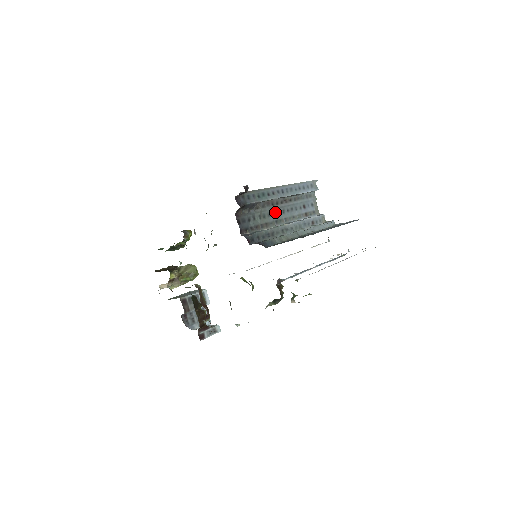
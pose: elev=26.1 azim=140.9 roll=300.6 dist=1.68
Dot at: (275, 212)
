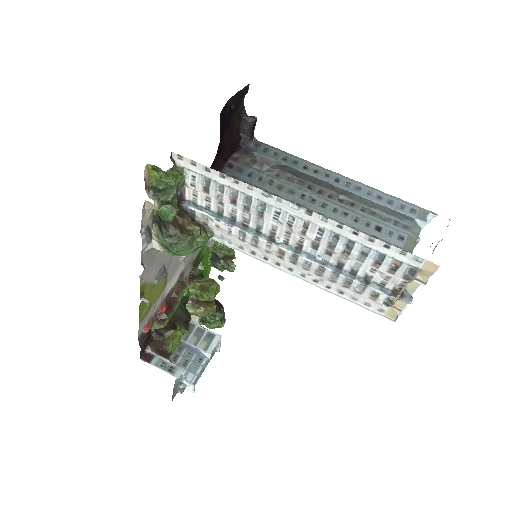
Dot at: (306, 197)
